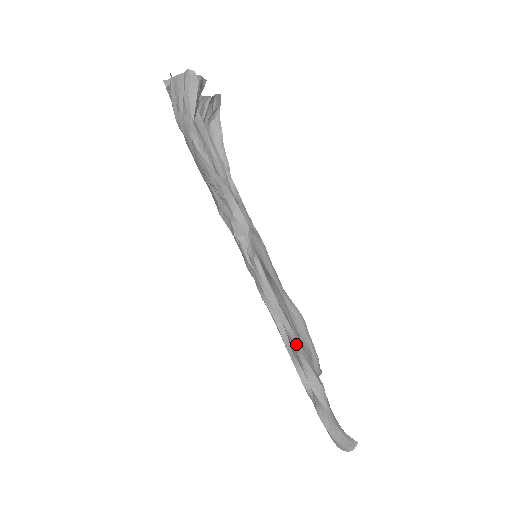
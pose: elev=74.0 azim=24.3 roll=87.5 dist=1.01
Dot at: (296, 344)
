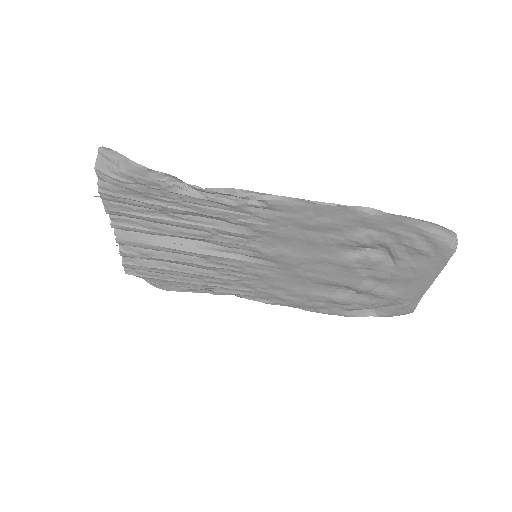
Dot at: (321, 202)
